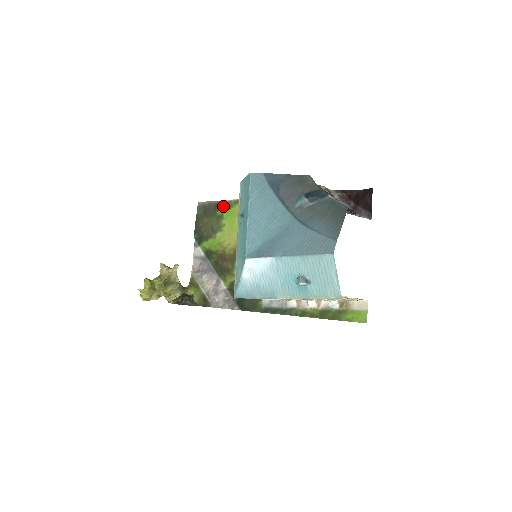
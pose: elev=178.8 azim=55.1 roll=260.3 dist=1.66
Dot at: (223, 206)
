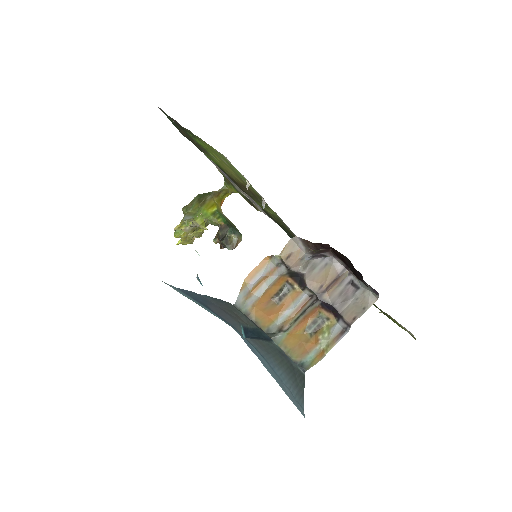
Dot at: occluded
